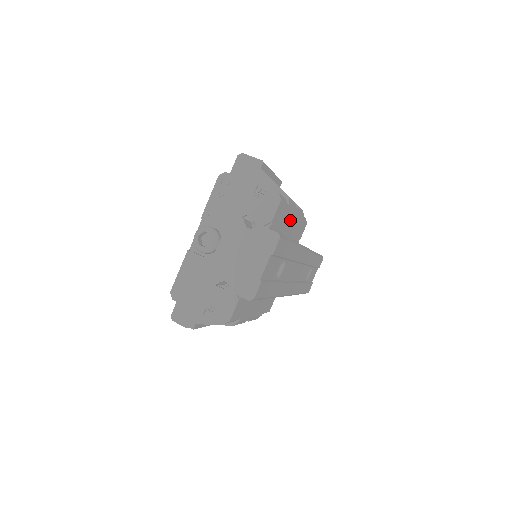
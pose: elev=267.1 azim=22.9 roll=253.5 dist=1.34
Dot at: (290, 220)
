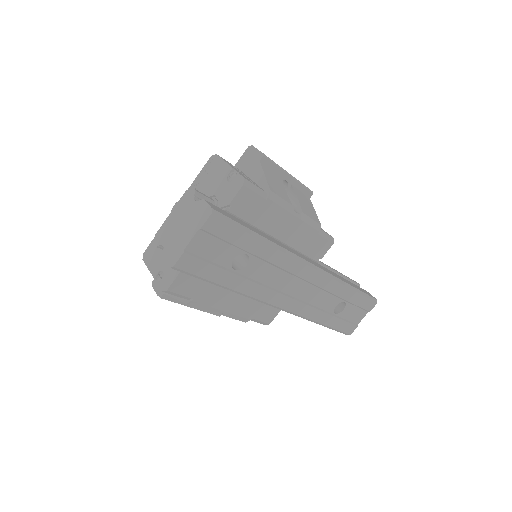
Dot at: (281, 221)
